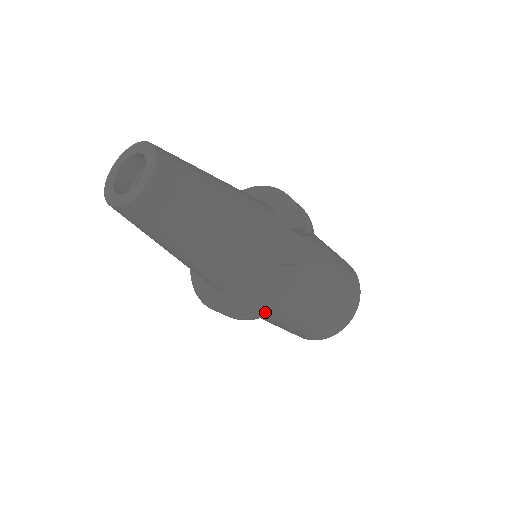
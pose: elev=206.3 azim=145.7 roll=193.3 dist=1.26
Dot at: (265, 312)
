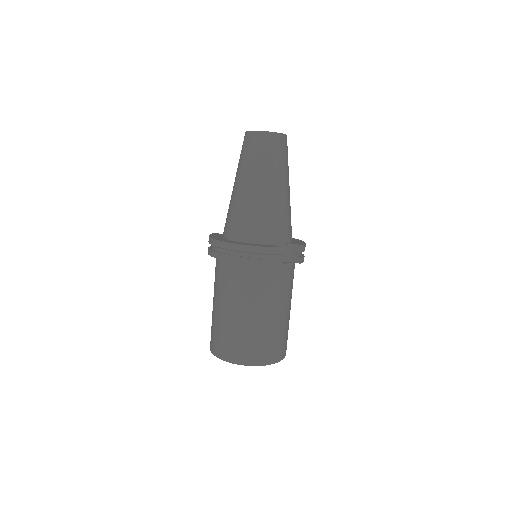
Dot at: (240, 258)
